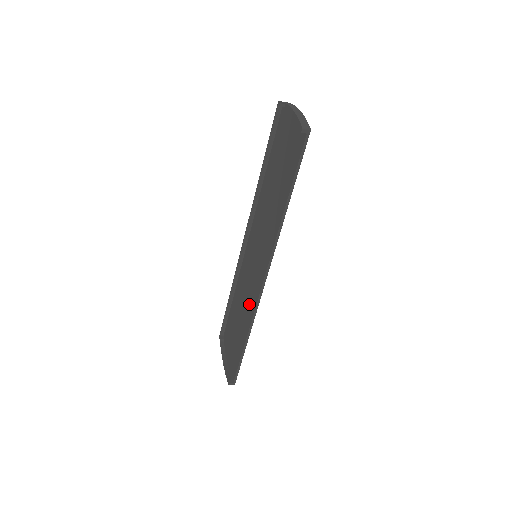
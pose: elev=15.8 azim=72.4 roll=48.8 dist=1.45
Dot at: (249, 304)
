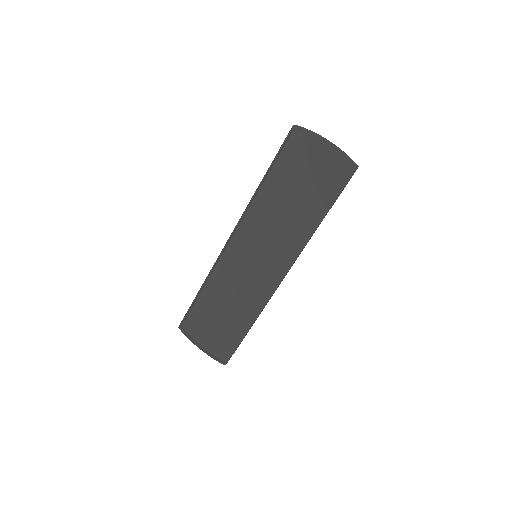
Dot at: (252, 297)
